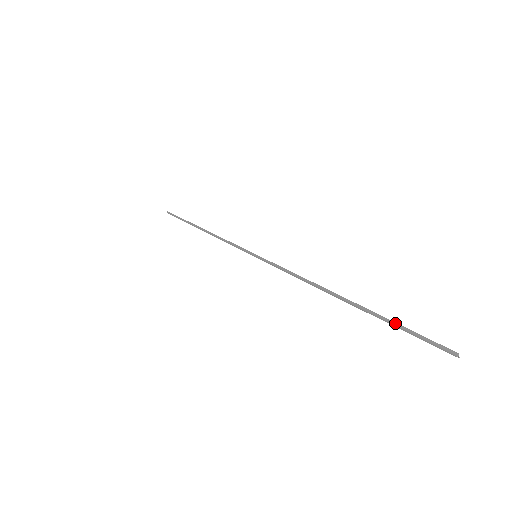
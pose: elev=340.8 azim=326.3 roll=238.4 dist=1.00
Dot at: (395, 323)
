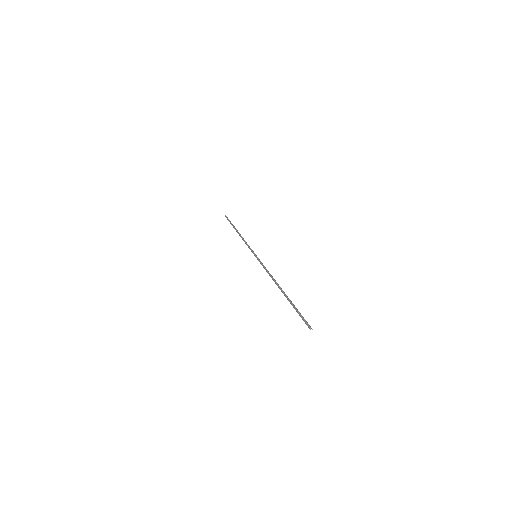
Dot at: (295, 308)
